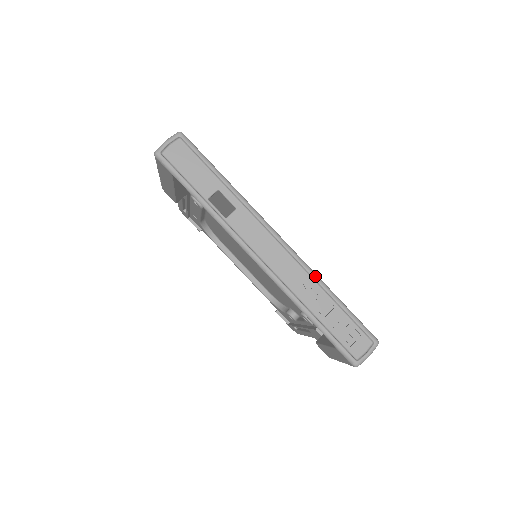
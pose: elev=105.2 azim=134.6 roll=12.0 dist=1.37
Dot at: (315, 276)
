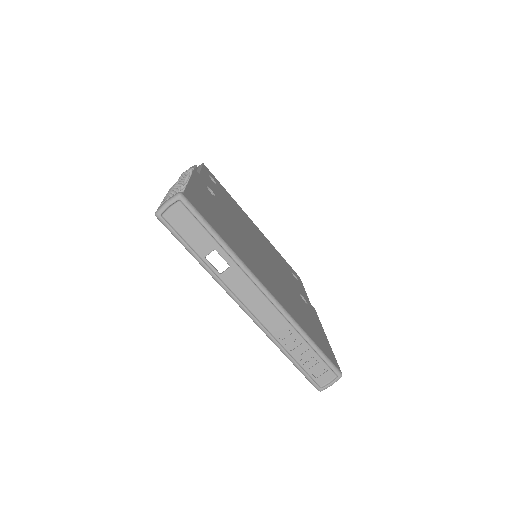
Dot at: (295, 326)
